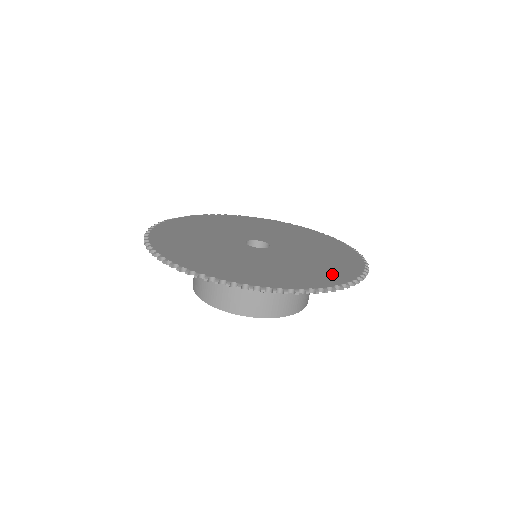
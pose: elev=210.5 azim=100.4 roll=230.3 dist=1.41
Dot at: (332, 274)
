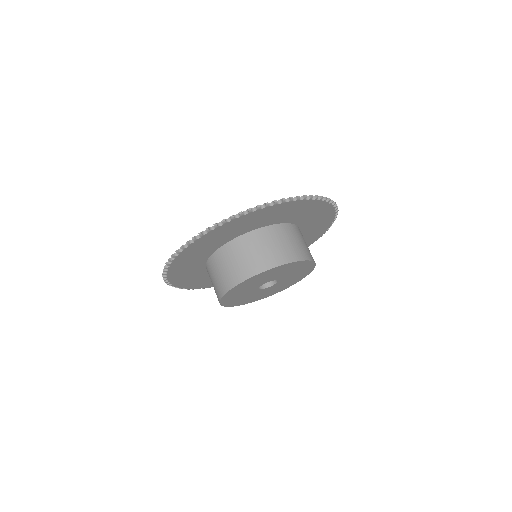
Dot at: occluded
